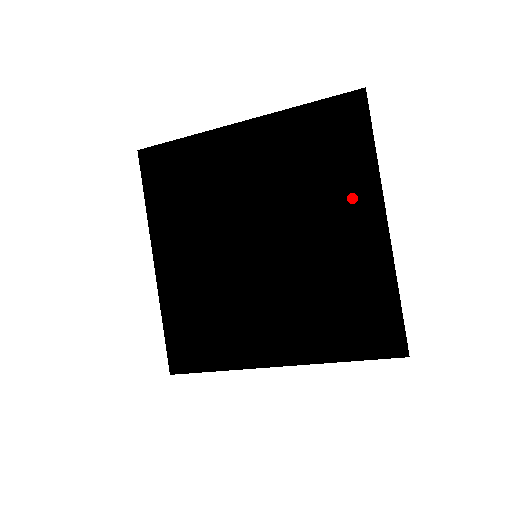
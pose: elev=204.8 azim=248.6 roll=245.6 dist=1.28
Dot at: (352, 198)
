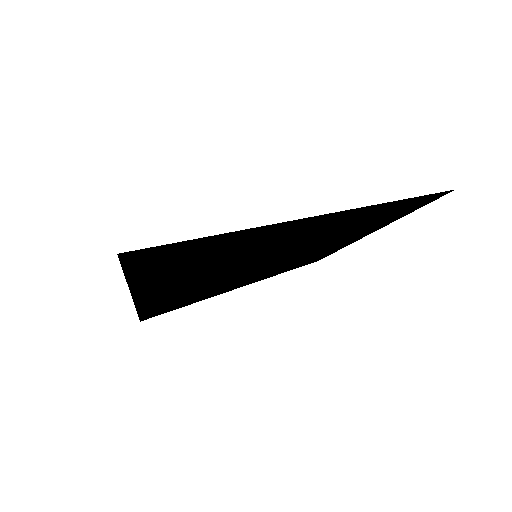
Dot at: (366, 232)
